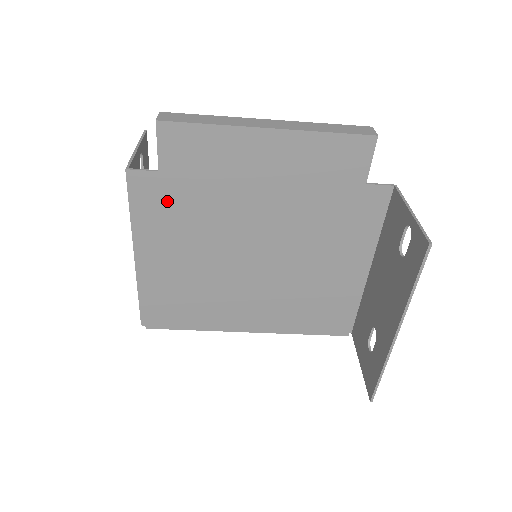
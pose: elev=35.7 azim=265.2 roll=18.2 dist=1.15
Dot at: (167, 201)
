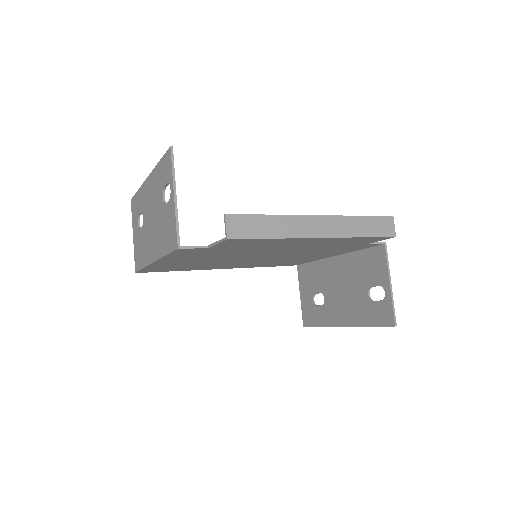
Dot at: (204, 253)
